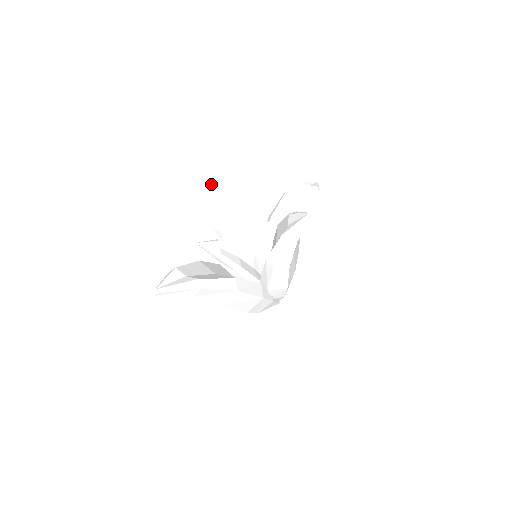
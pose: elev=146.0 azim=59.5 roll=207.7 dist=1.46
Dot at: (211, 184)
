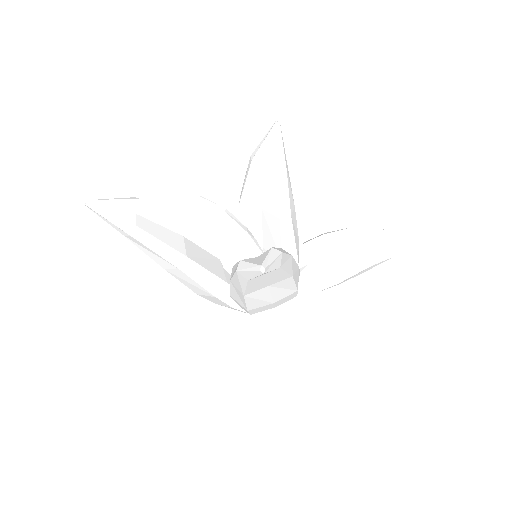
Dot at: (258, 152)
